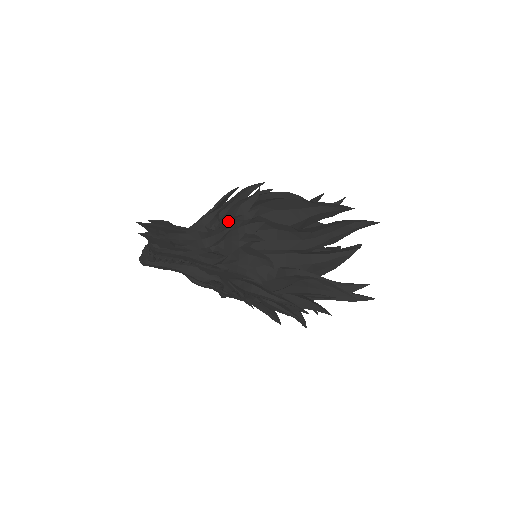
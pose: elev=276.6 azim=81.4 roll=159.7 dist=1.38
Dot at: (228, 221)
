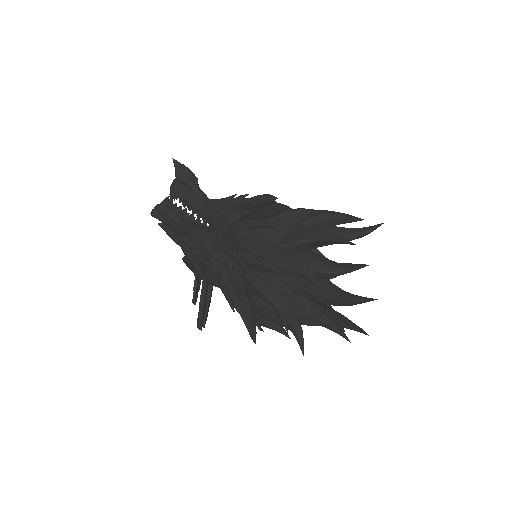
Dot at: occluded
